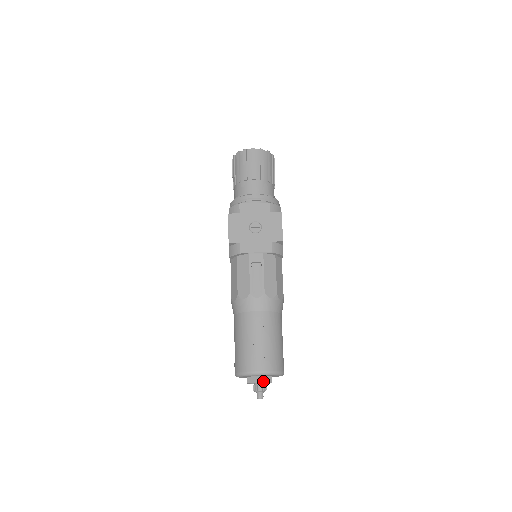
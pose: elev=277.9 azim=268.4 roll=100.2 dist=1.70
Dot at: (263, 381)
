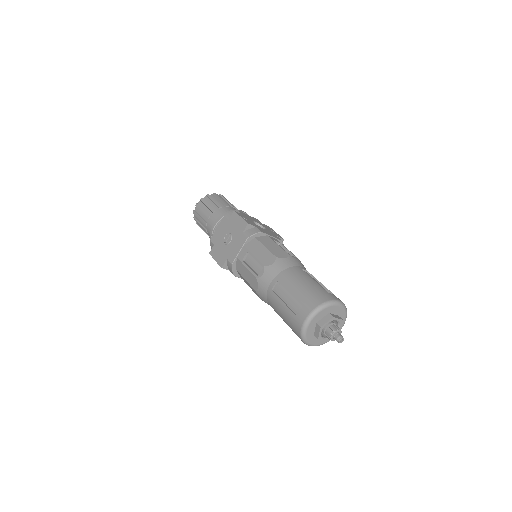
Dot at: (323, 324)
